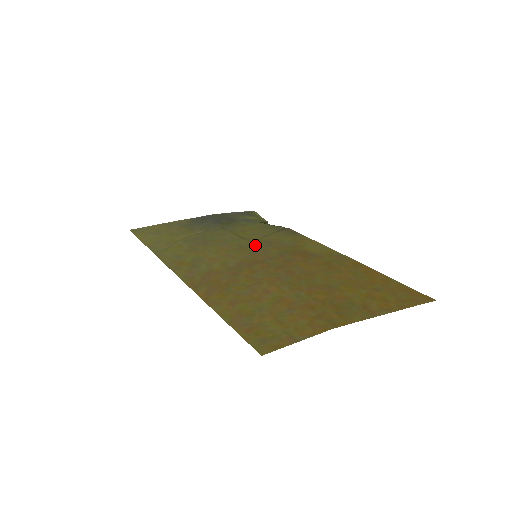
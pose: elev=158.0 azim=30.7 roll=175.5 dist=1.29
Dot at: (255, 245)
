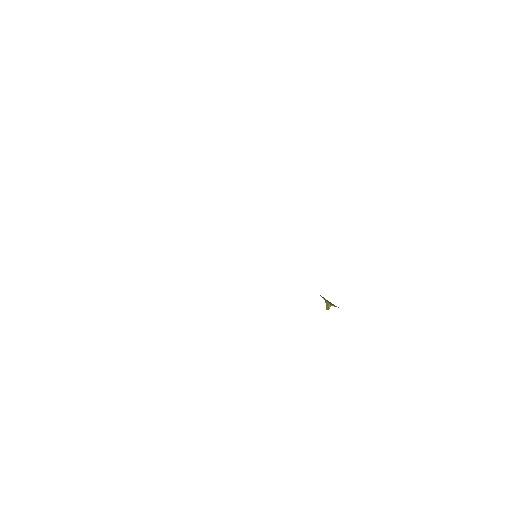
Dot at: occluded
